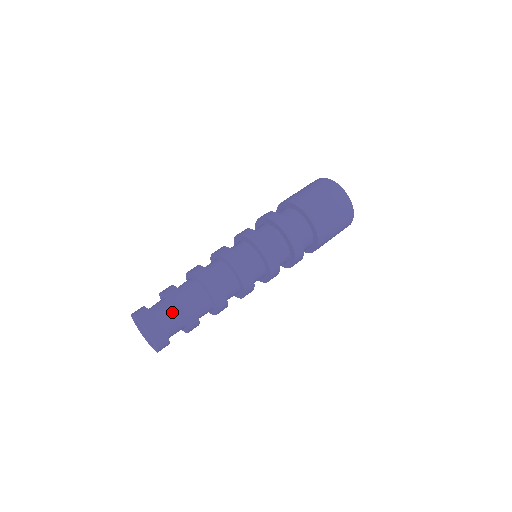
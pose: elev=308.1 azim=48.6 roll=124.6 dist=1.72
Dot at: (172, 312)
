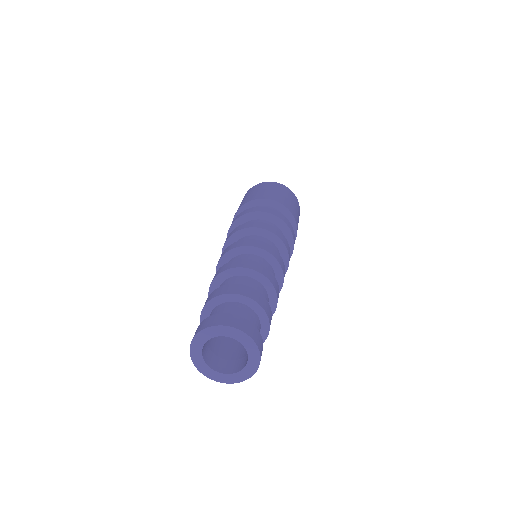
Dot at: (259, 327)
